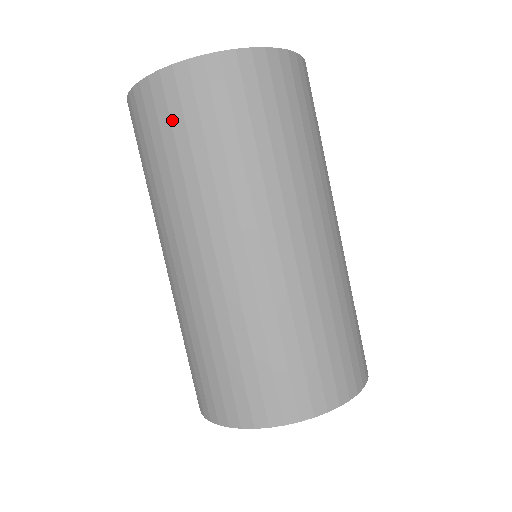
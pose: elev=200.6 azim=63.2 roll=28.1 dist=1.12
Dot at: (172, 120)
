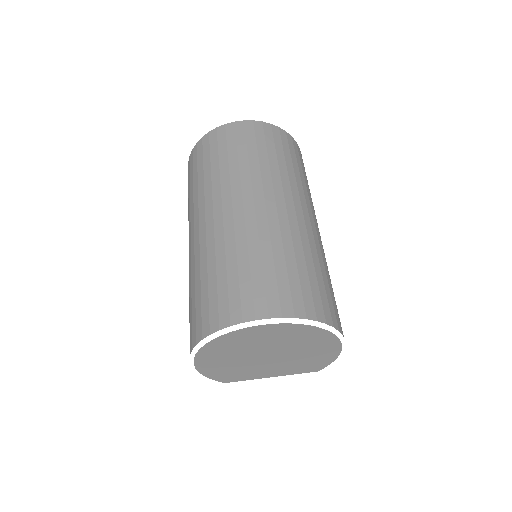
Dot at: (190, 174)
